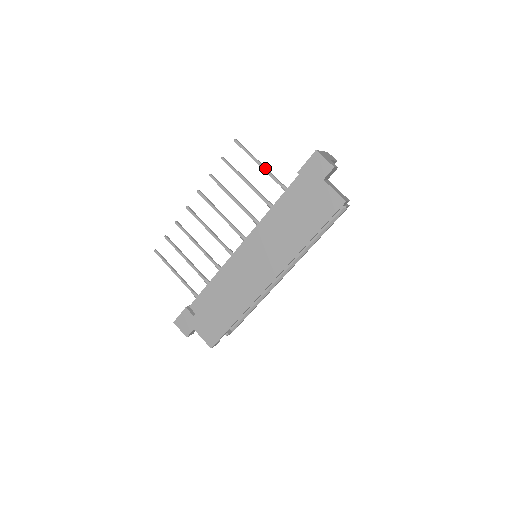
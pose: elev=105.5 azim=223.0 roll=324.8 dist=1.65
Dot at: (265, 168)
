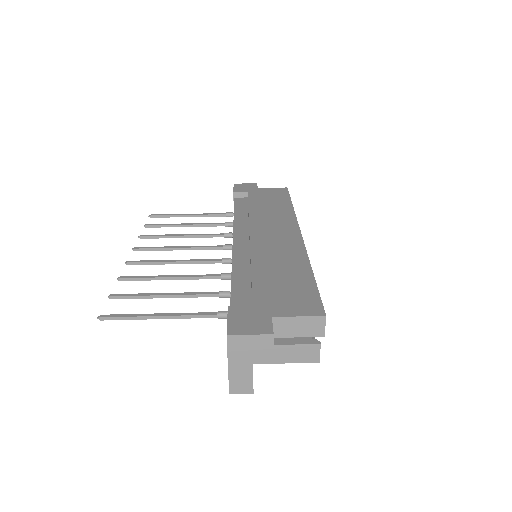
Dot at: (198, 214)
